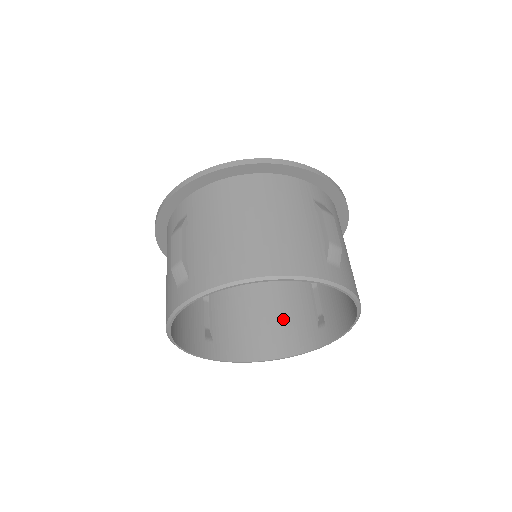
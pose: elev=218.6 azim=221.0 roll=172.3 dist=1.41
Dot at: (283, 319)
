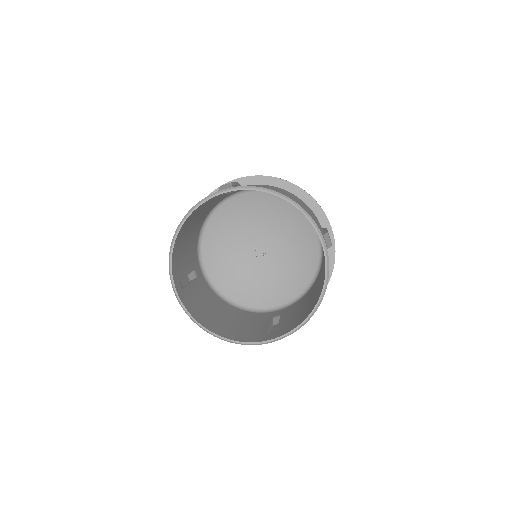
Dot at: (322, 277)
